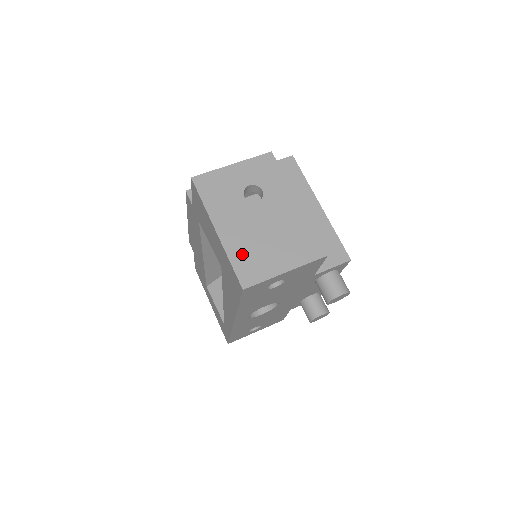
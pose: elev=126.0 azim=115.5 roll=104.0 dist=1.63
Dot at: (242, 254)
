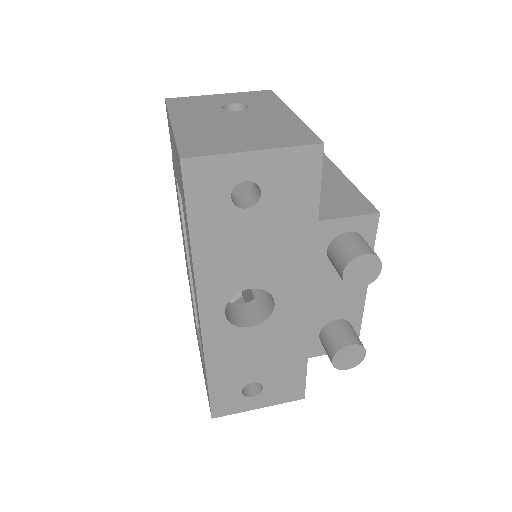
Dot at: (196, 137)
